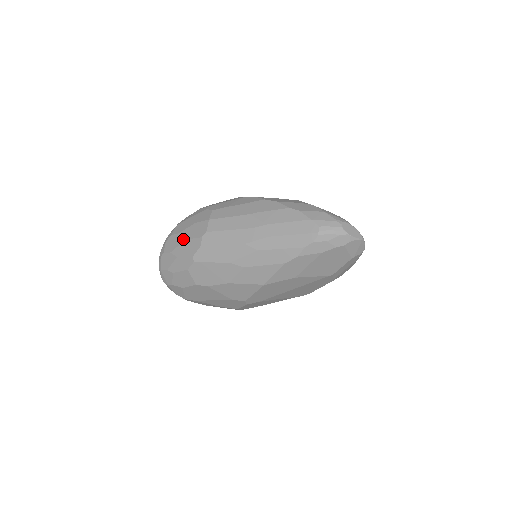
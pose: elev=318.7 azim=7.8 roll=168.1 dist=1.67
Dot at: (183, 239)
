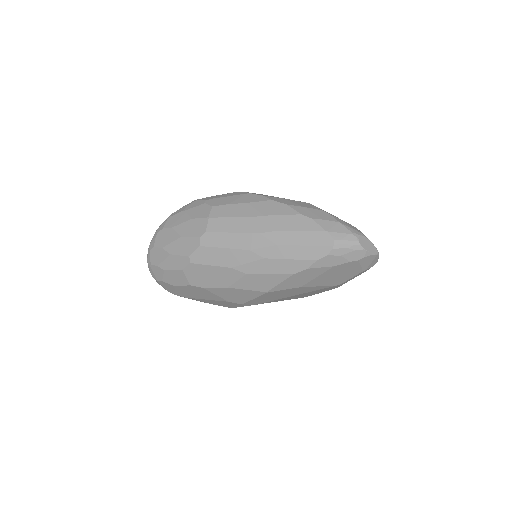
Dot at: (178, 235)
